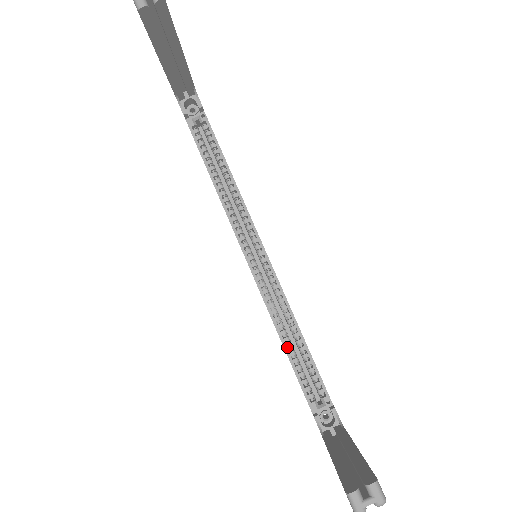
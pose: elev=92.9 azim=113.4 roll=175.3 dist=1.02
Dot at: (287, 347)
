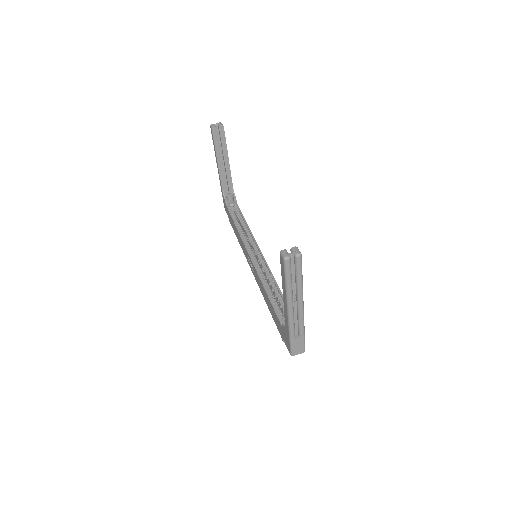
Dot at: (269, 296)
